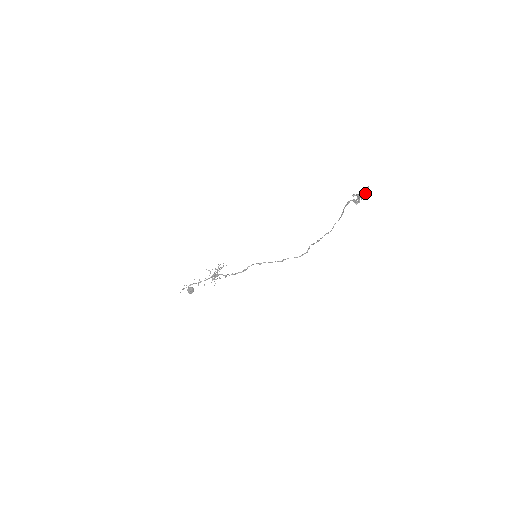
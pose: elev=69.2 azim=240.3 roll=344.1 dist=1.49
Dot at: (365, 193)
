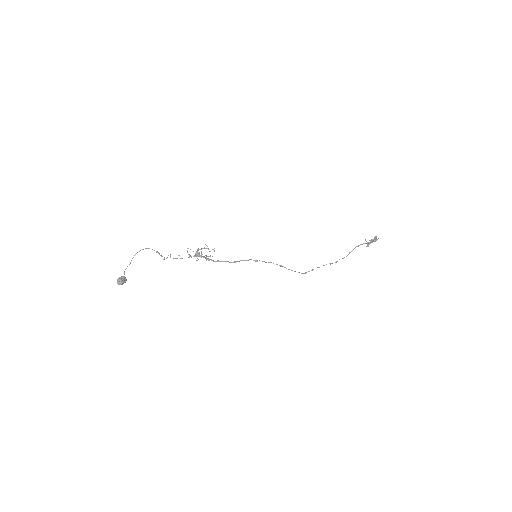
Dot at: (376, 239)
